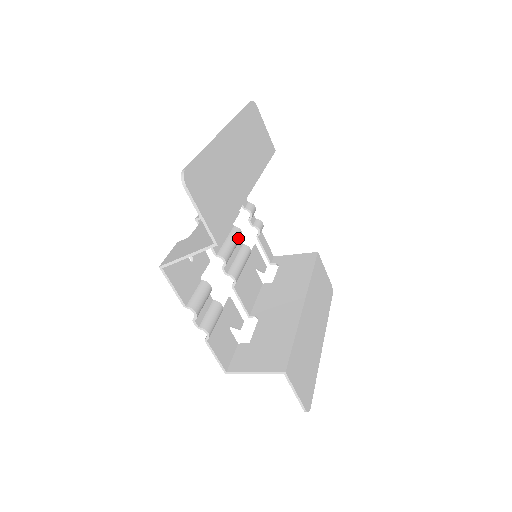
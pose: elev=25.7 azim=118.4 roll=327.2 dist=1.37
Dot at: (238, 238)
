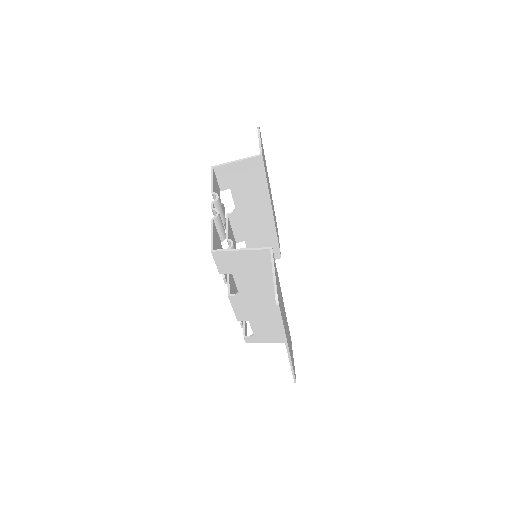
Dot at: occluded
